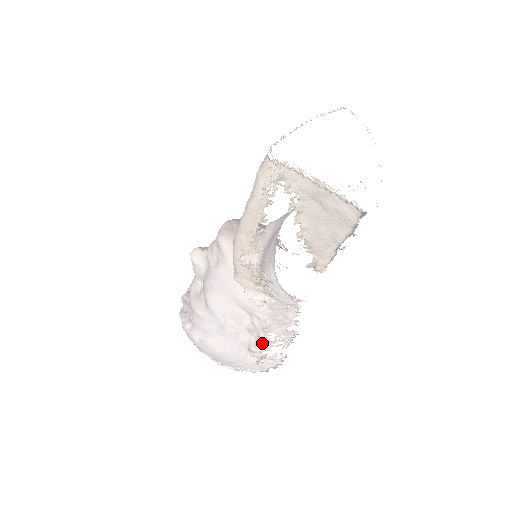
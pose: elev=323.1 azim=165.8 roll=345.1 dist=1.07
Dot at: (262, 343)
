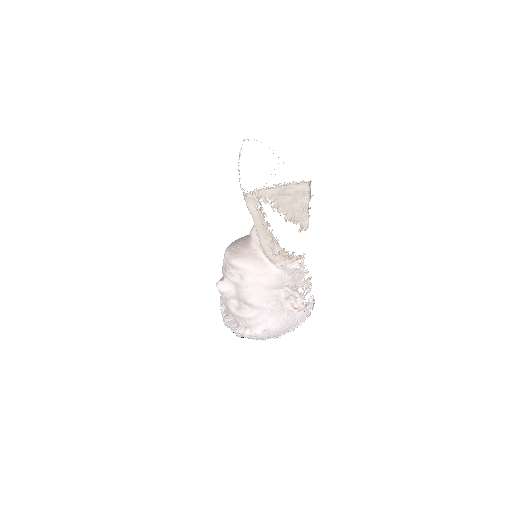
Dot at: (299, 298)
